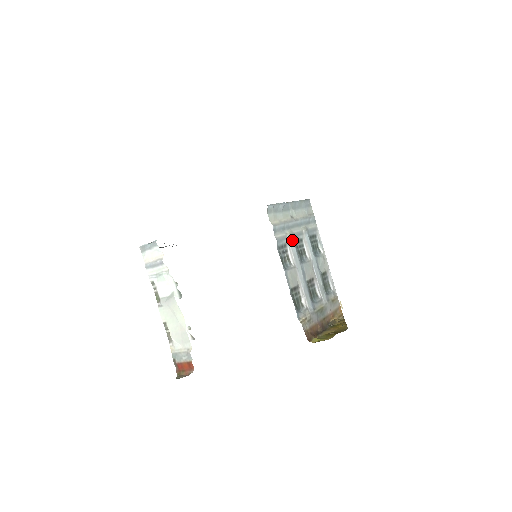
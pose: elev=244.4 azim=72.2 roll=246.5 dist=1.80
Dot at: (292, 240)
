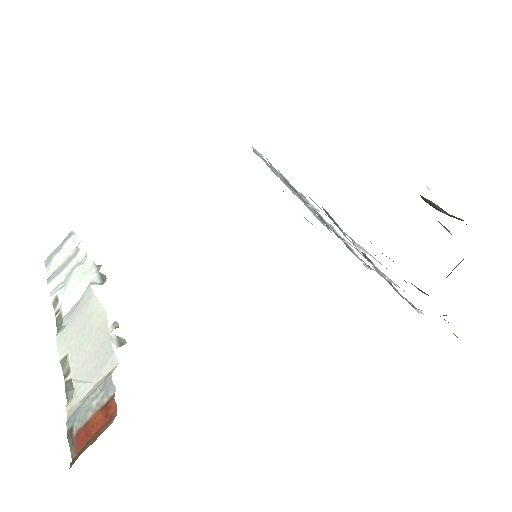
Dot at: occluded
